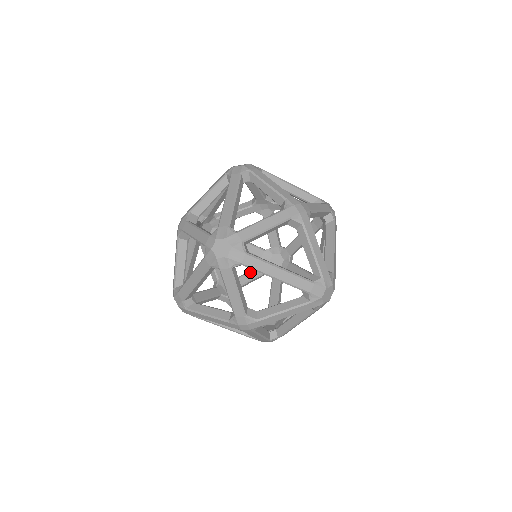
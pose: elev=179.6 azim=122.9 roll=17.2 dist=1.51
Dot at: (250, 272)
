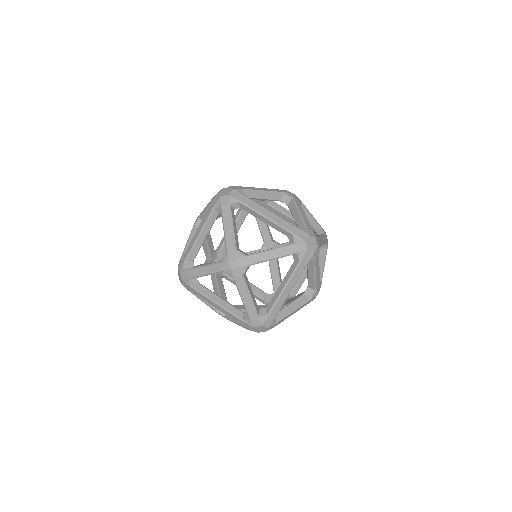
Dot at: occluded
